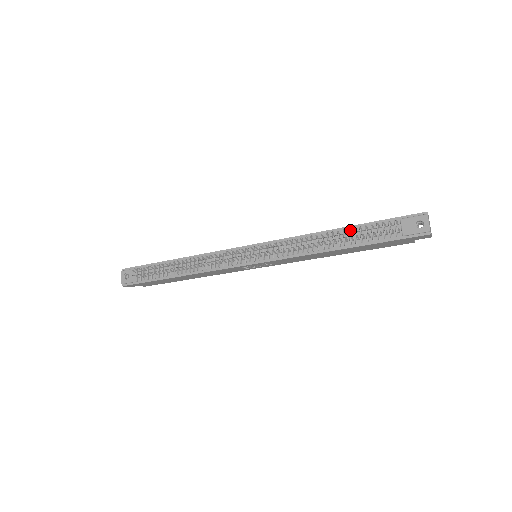
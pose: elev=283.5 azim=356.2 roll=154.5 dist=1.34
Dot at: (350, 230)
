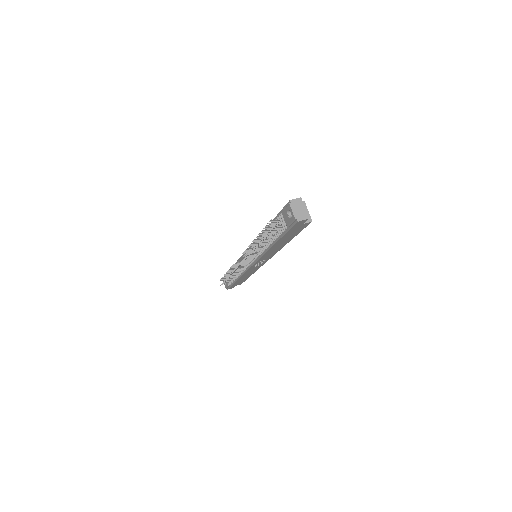
Dot at: occluded
